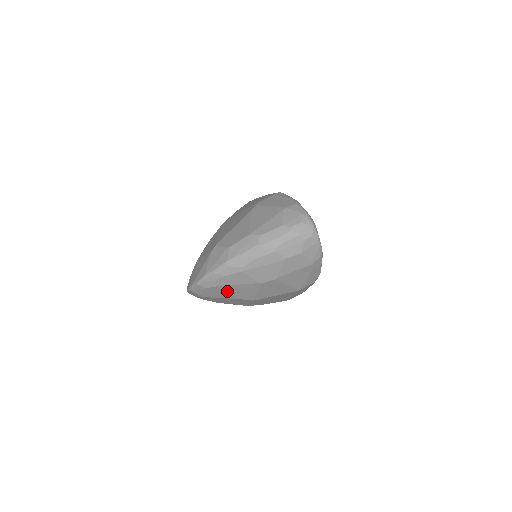
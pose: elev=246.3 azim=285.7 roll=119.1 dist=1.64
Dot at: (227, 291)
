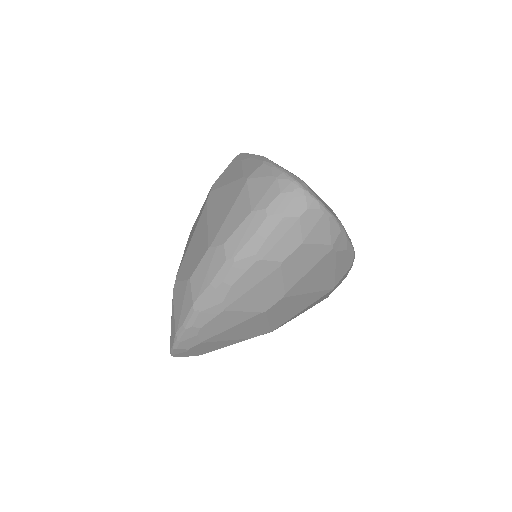
Dot at: (223, 340)
